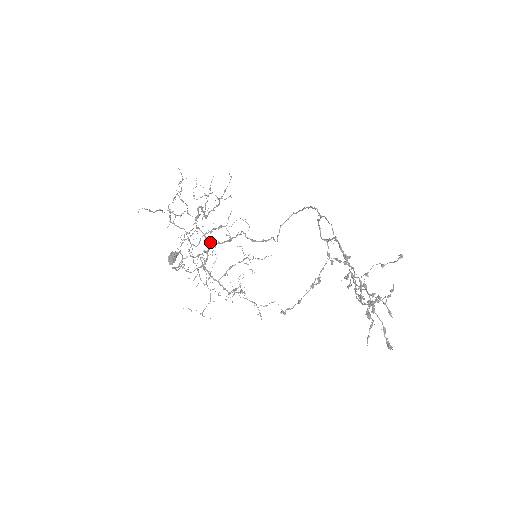
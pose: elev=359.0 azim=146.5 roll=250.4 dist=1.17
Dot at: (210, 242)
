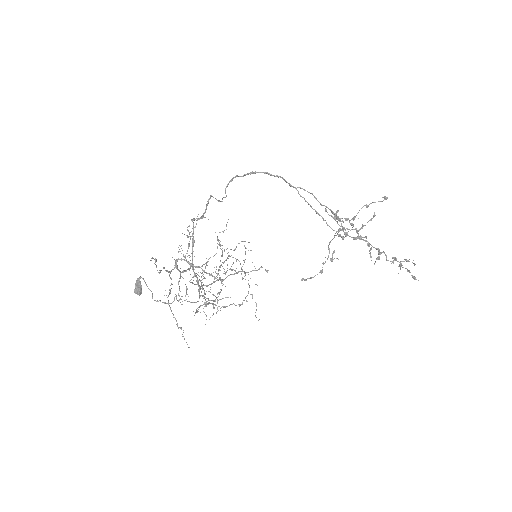
Dot at: (191, 266)
